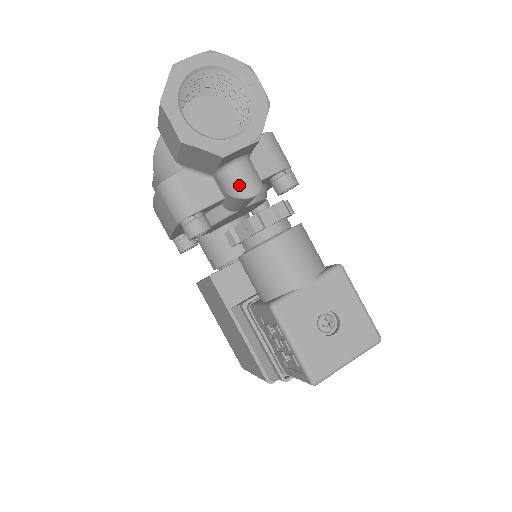
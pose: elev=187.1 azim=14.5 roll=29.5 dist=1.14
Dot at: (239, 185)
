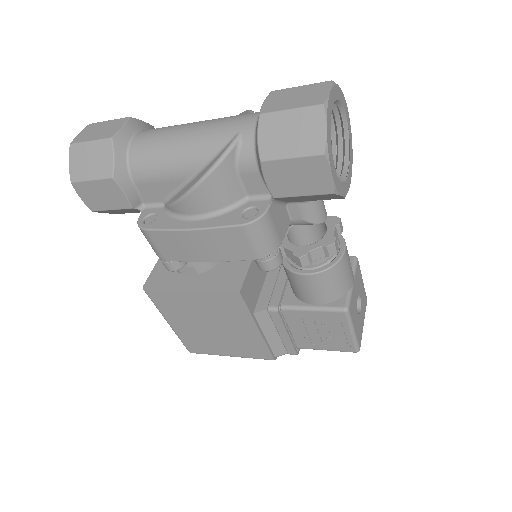
Dot at: (320, 212)
